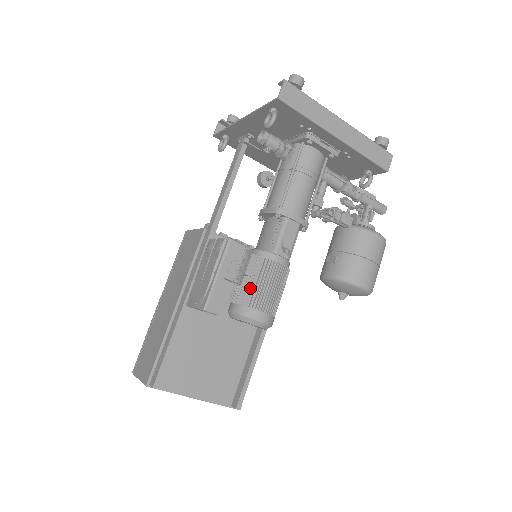
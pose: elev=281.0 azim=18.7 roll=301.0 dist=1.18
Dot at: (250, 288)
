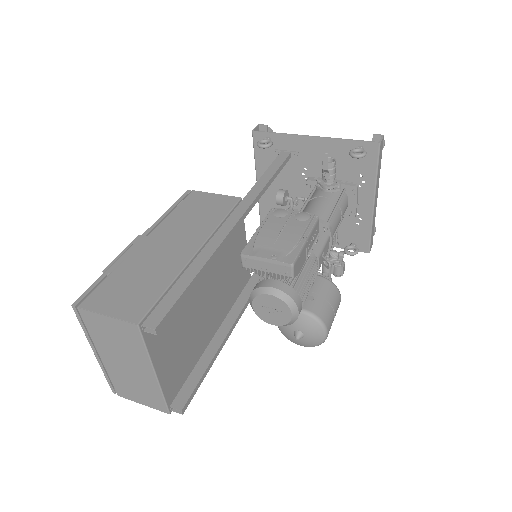
Dot at: (298, 275)
